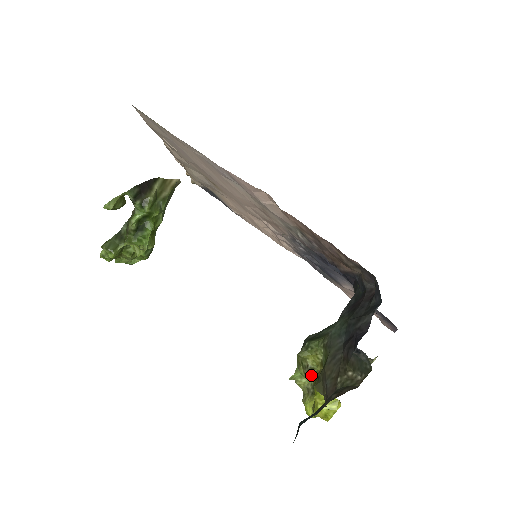
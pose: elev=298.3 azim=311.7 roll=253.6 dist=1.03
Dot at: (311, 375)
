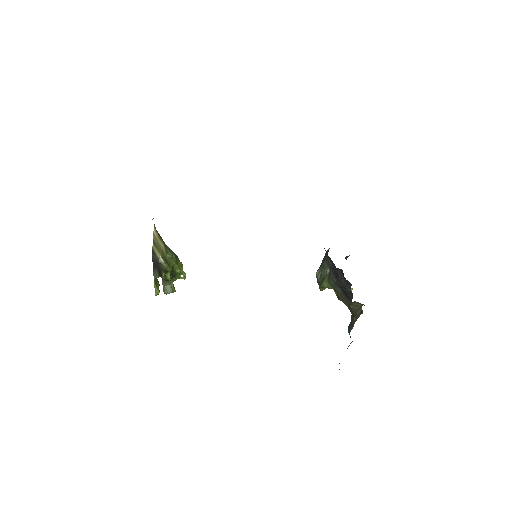
Dot at: occluded
